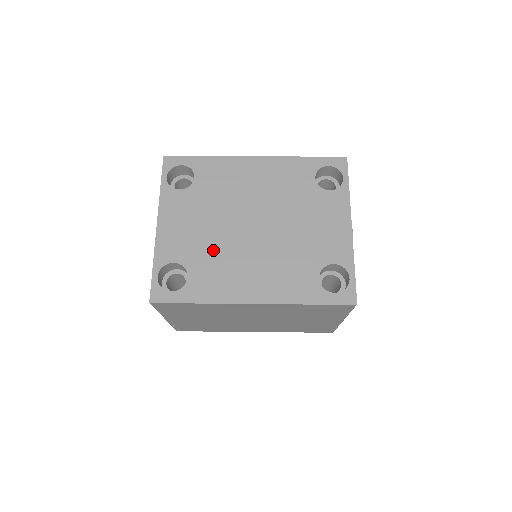
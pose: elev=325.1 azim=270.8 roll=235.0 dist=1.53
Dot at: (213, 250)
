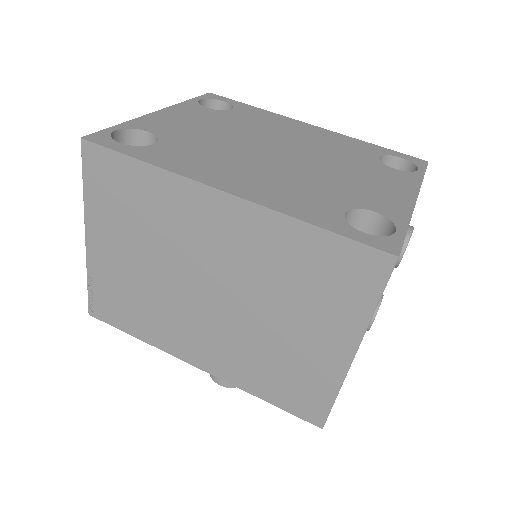
Dot at: (208, 143)
